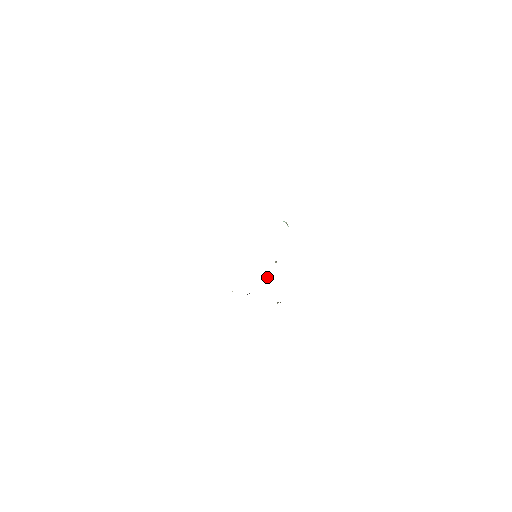
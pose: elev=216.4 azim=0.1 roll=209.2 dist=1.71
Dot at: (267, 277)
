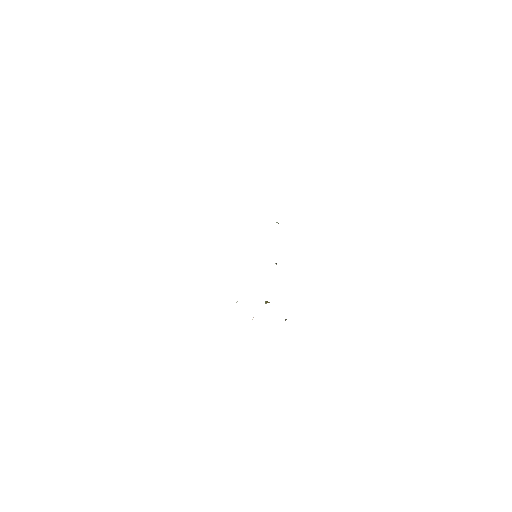
Dot at: (269, 302)
